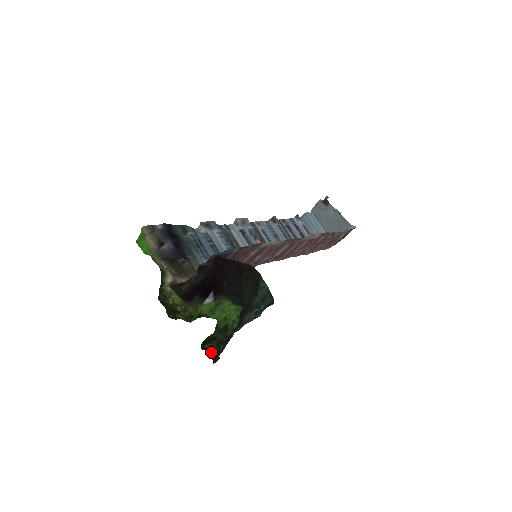
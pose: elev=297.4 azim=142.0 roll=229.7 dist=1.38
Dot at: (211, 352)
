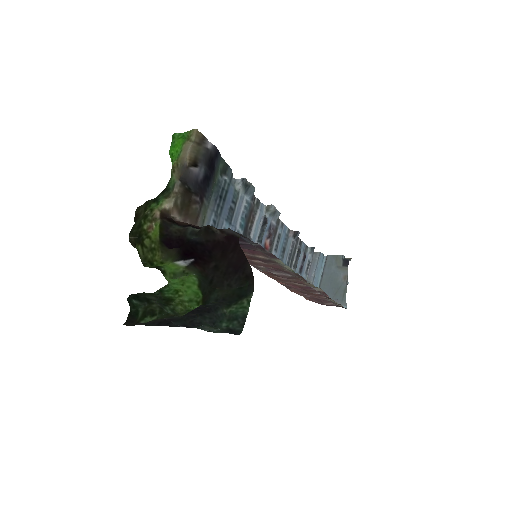
Dot at: (133, 310)
